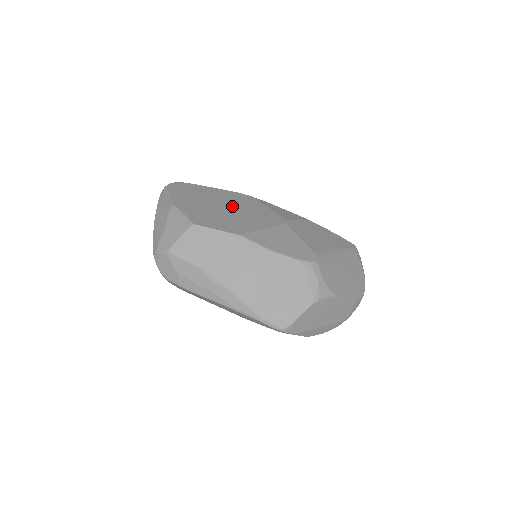
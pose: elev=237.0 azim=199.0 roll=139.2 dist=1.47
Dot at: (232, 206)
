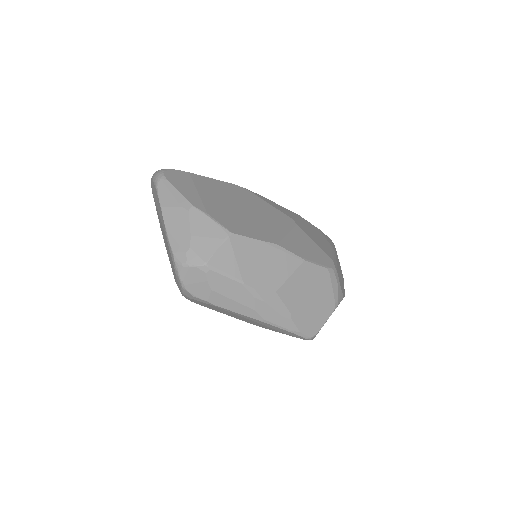
Dot at: (243, 204)
